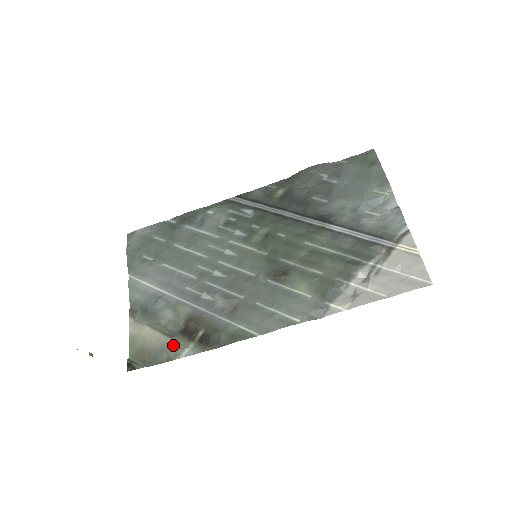
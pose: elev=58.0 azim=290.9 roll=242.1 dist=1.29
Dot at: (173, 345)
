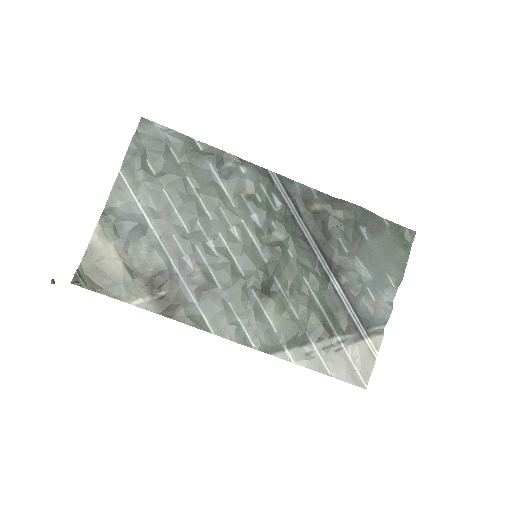
Dot at: (130, 286)
